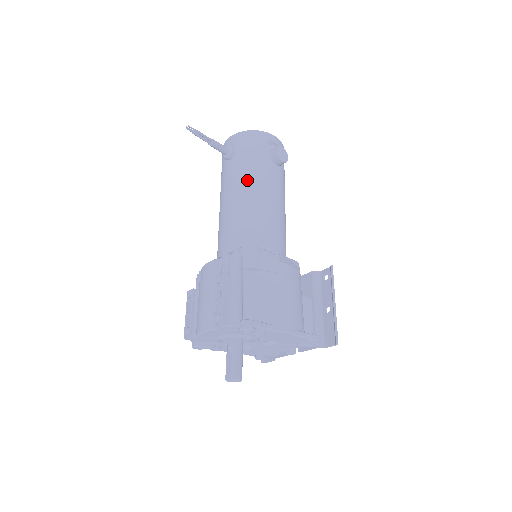
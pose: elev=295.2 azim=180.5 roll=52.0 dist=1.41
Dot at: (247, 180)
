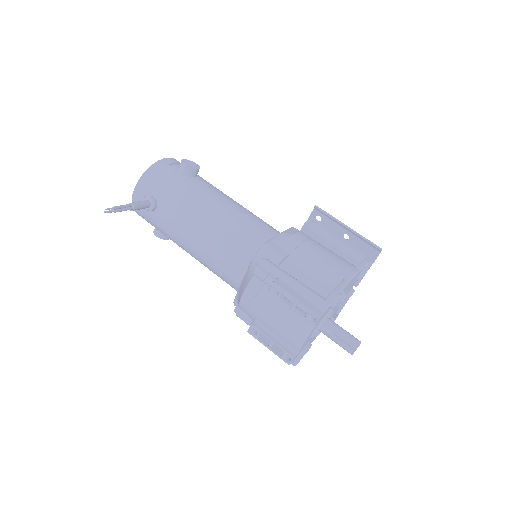
Dot at: (192, 207)
